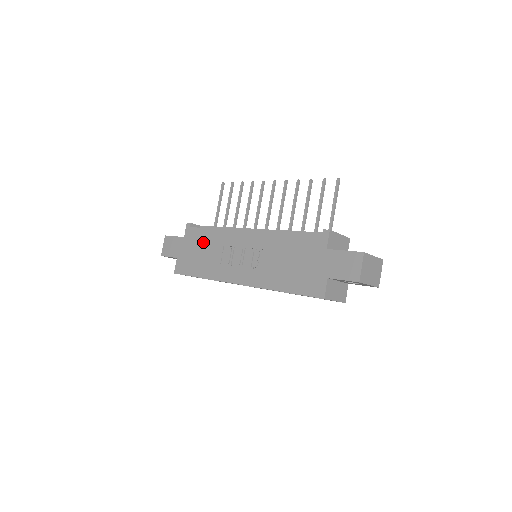
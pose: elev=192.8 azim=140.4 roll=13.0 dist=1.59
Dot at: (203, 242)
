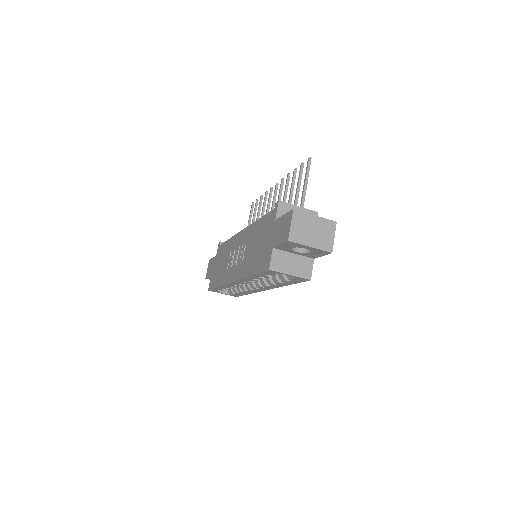
Dot at: (223, 254)
